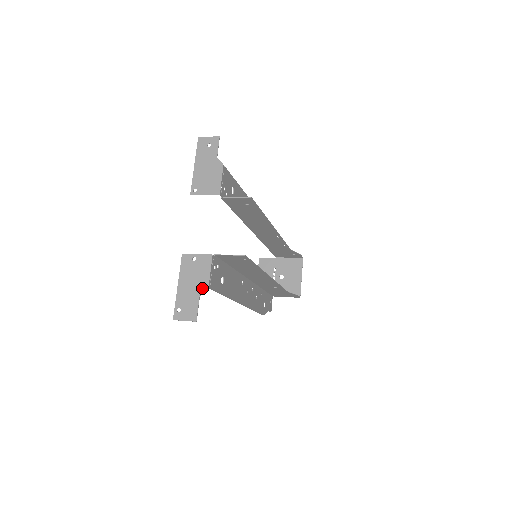
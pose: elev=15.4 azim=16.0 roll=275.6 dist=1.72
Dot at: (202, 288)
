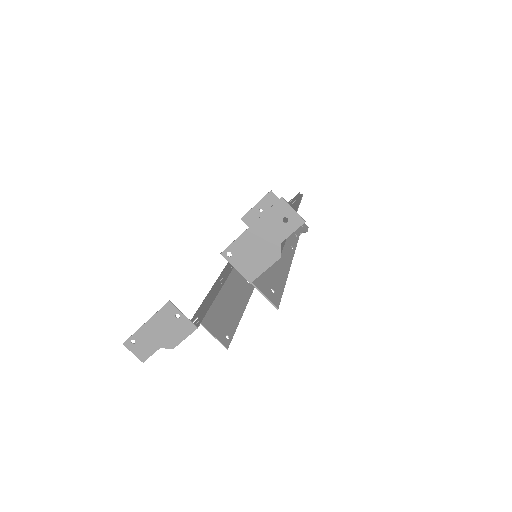
Dot at: (167, 345)
